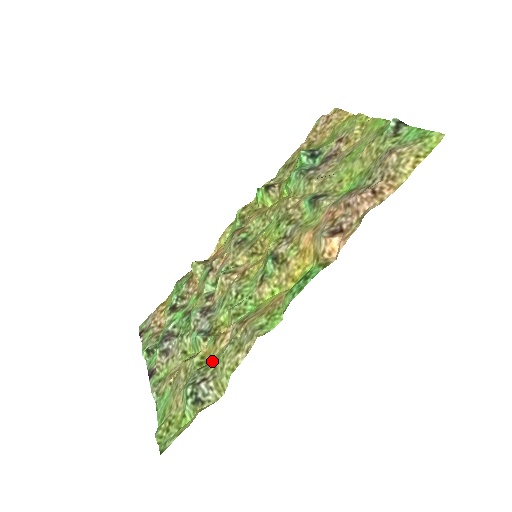
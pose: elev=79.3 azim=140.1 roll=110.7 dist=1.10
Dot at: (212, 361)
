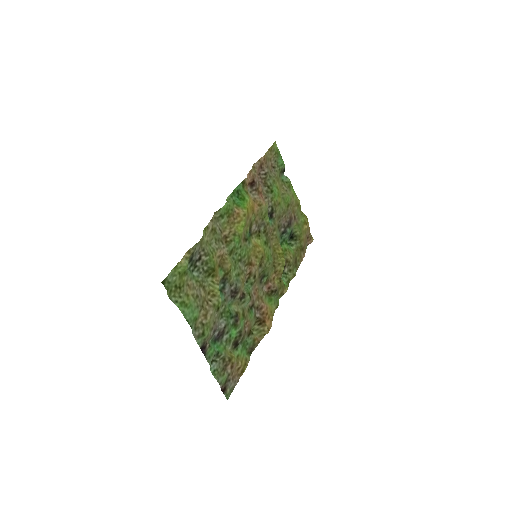
Dot at: (212, 263)
